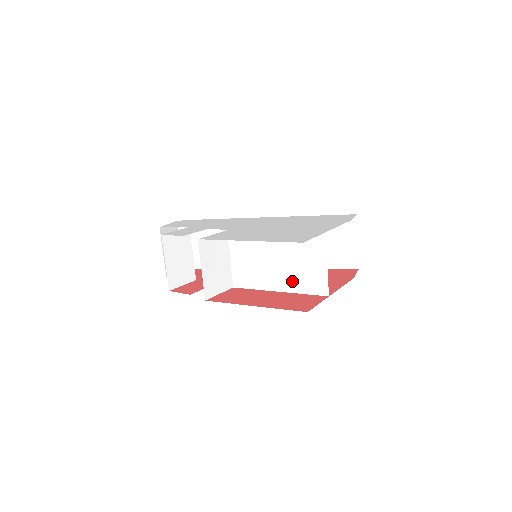
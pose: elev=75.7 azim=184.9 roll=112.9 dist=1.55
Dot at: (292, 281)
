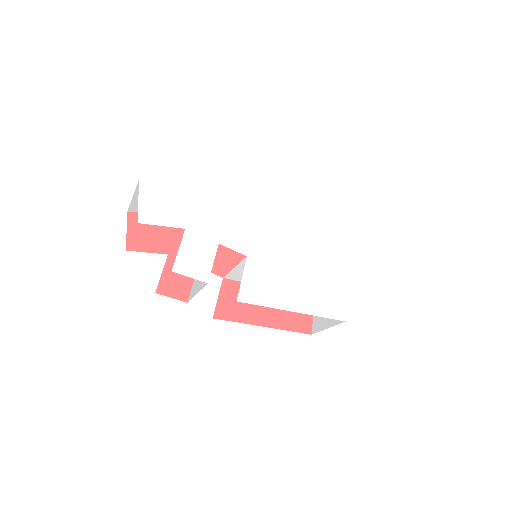
Dot at: occluded
